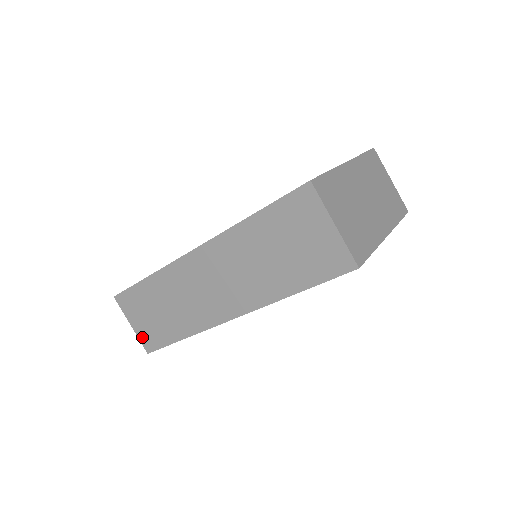
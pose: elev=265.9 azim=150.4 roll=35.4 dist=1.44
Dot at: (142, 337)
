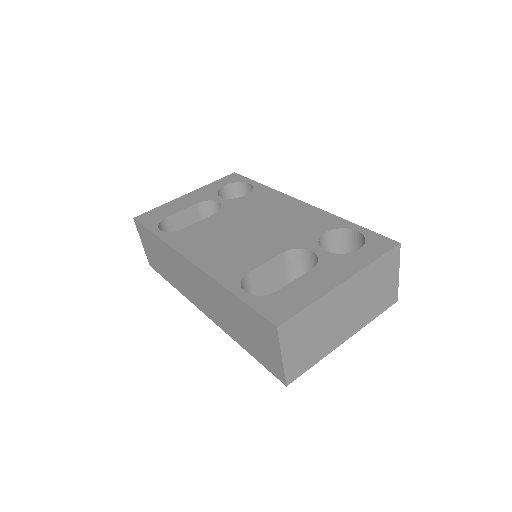
Dot at: (148, 256)
